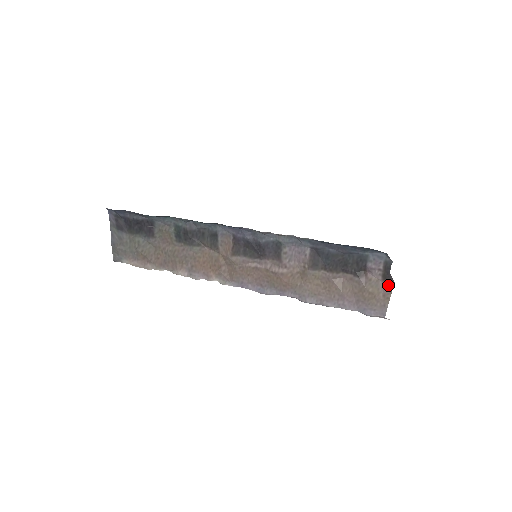
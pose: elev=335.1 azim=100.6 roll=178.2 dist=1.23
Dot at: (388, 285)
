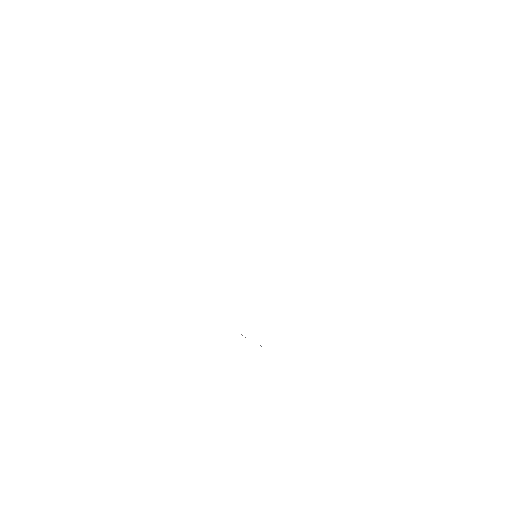
Dot at: occluded
